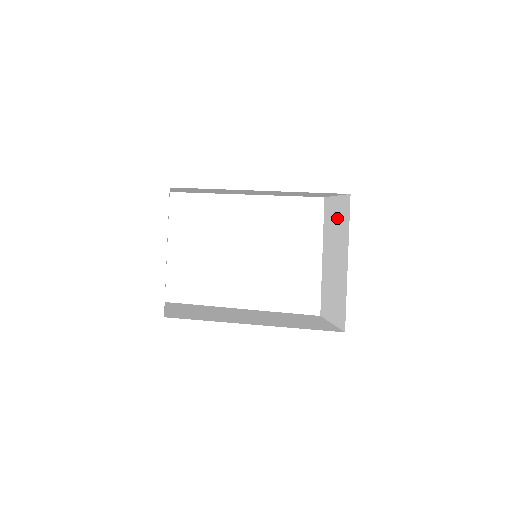
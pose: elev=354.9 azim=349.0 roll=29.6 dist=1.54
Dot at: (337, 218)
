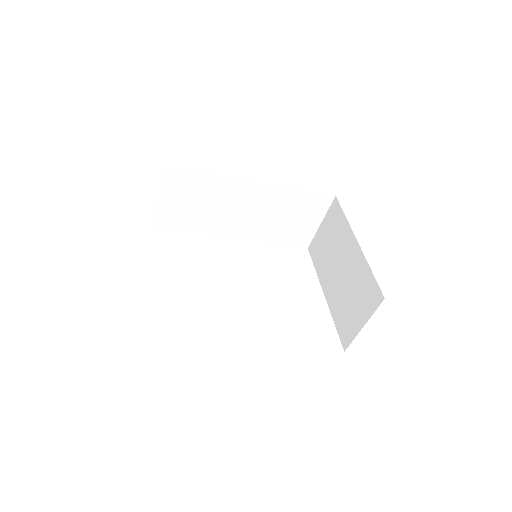
Dot at: (329, 234)
